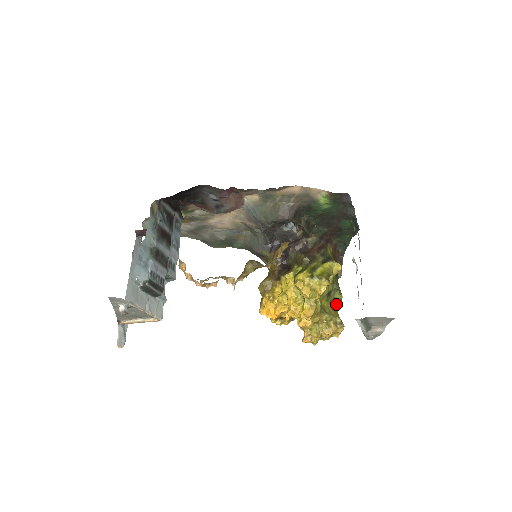
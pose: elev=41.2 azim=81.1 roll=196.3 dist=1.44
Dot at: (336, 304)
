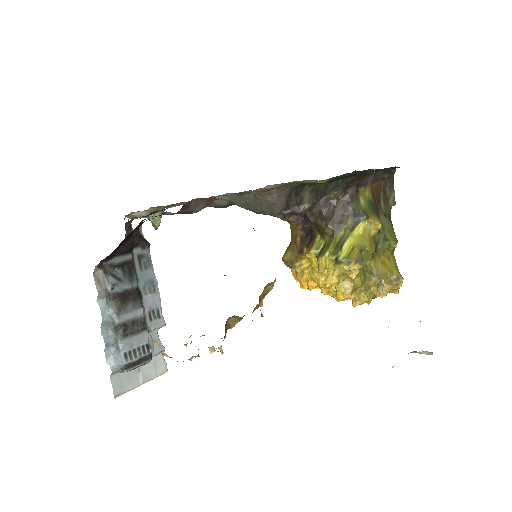
Dot at: (389, 252)
